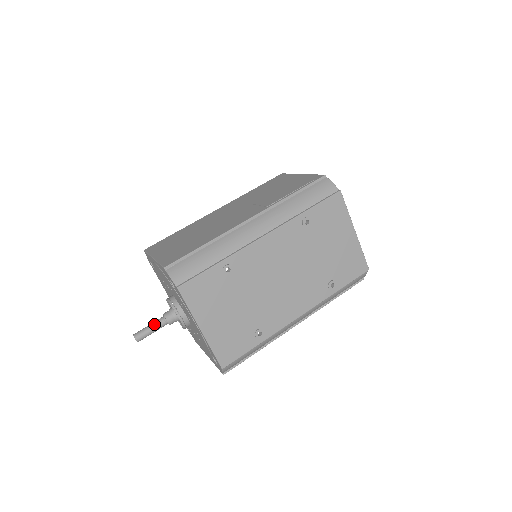
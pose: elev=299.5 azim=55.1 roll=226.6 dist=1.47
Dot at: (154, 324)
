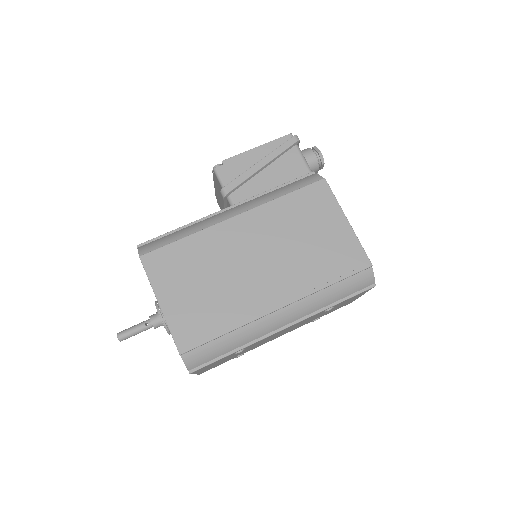
Dot at: (141, 330)
